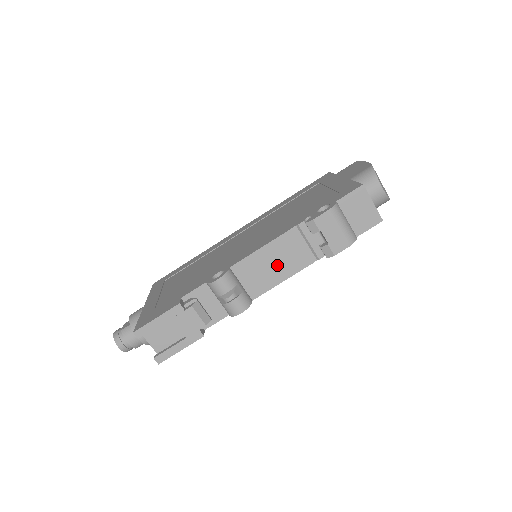
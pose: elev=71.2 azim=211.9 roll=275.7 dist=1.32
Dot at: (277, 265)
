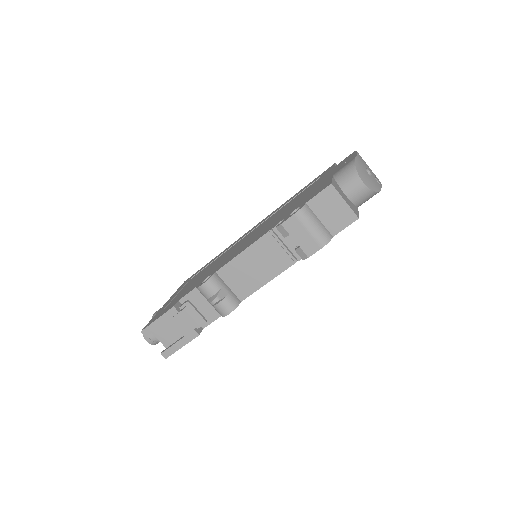
Dot at: (259, 268)
